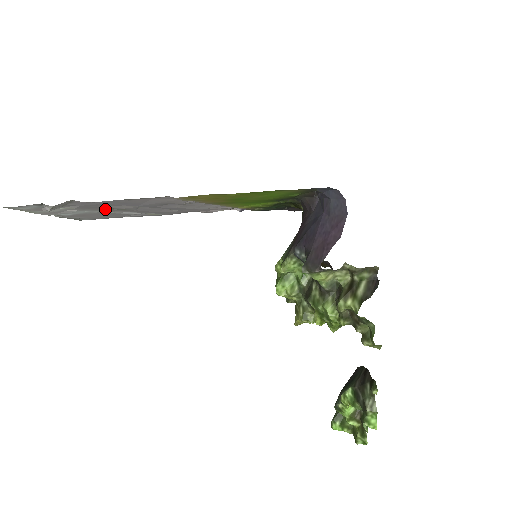
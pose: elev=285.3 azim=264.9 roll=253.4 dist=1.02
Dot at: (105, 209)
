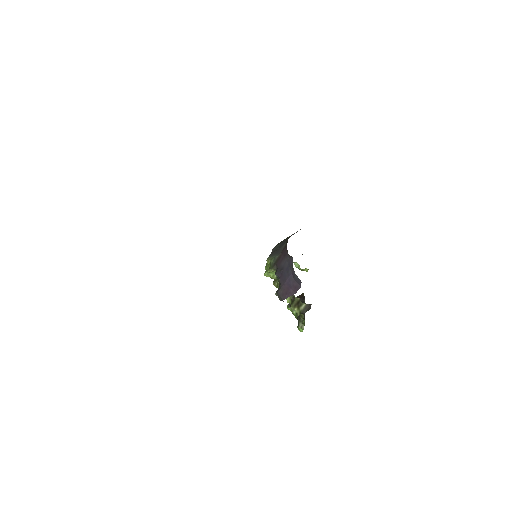
Dot at: occluded
